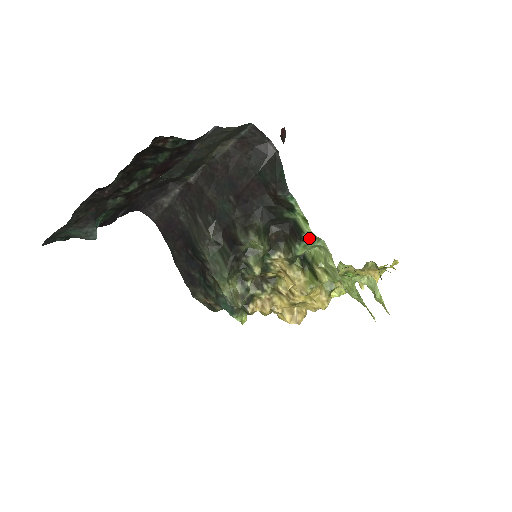
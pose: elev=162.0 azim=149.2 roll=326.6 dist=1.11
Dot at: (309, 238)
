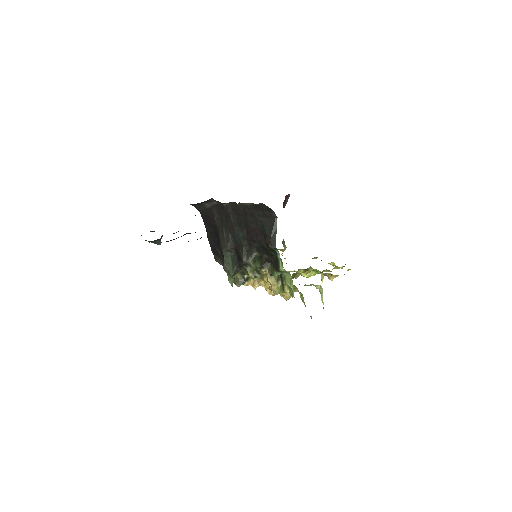
Dot at: occluded
